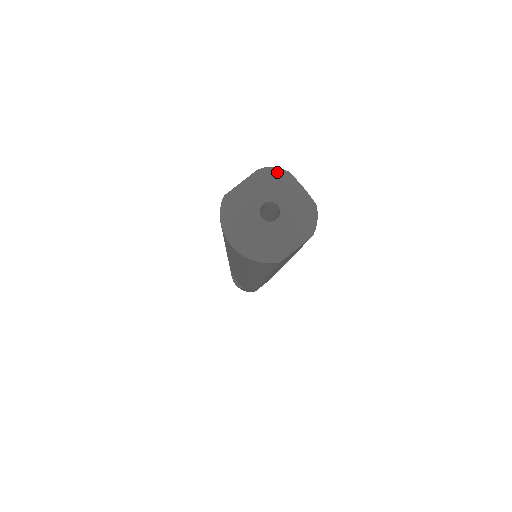
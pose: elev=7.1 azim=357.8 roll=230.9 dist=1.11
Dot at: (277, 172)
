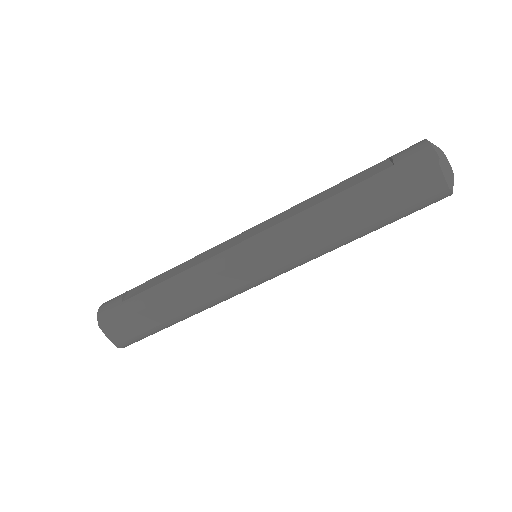
Dot at: occluded
